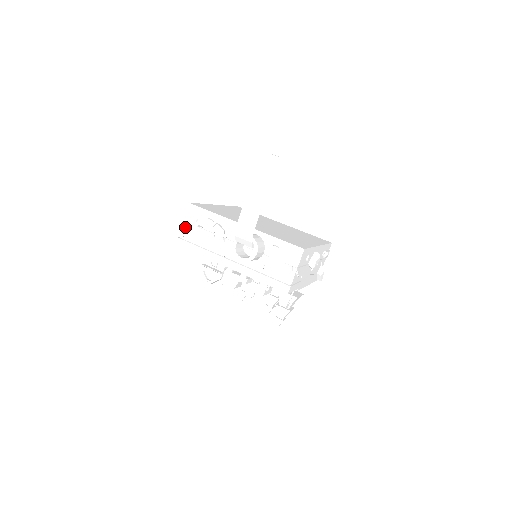
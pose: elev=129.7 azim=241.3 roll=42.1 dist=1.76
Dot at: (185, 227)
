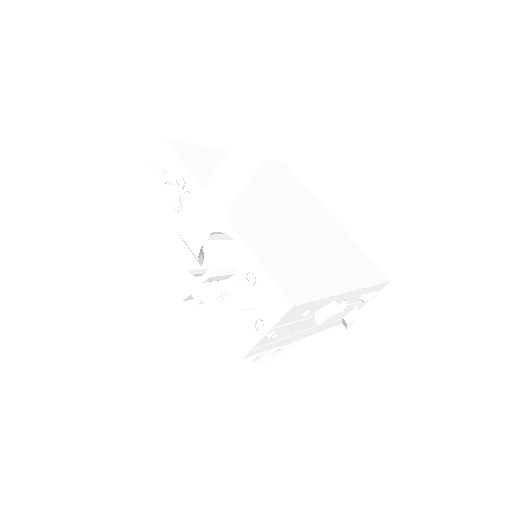
Dot at: (147, 175)
